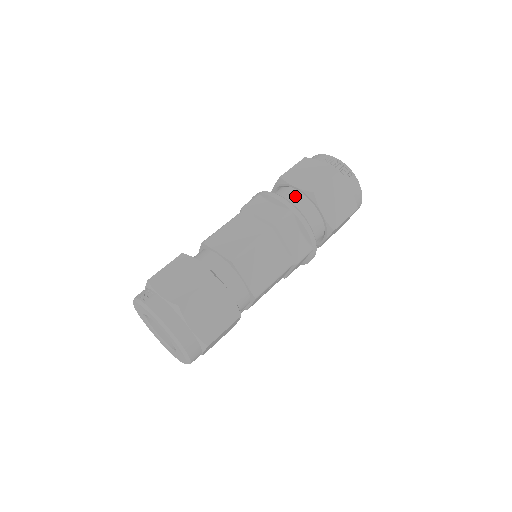
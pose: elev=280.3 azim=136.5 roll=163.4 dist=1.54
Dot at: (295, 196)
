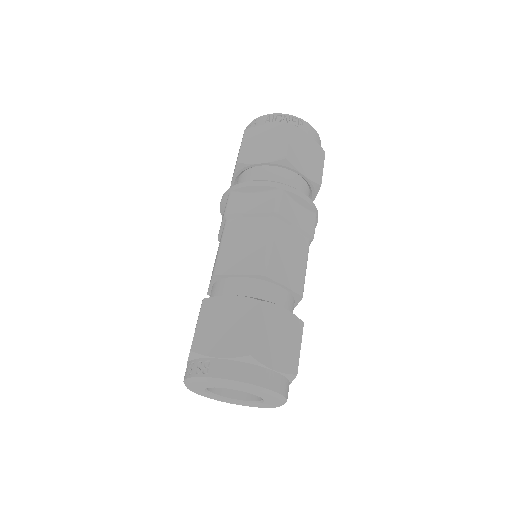
Dot at: (267, 173)
